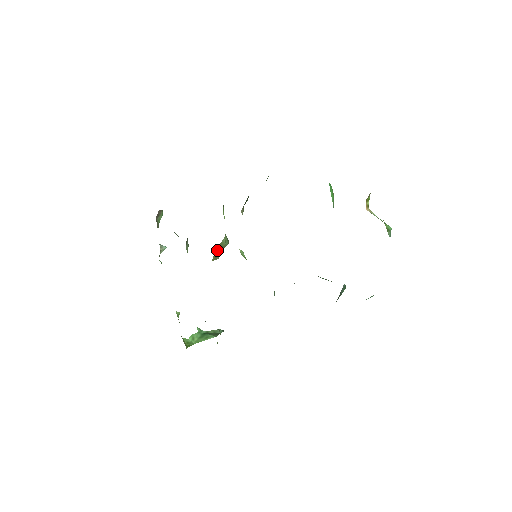
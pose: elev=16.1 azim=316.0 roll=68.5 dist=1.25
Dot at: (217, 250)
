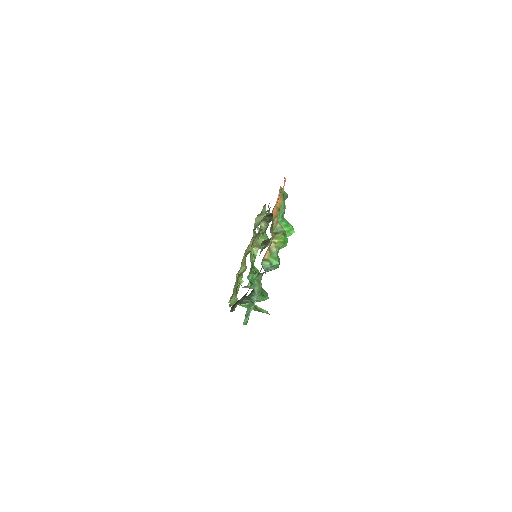
Dot at: (254, 245)
